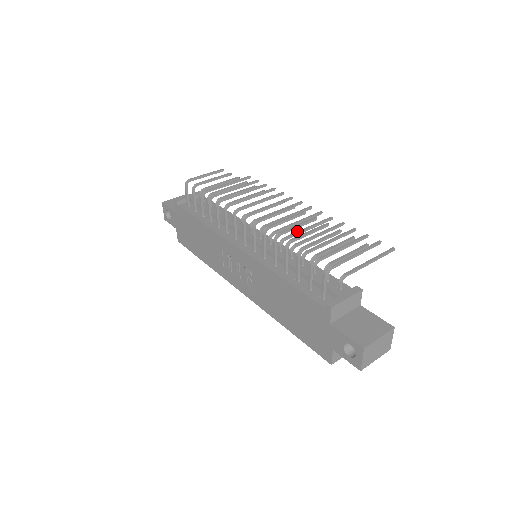
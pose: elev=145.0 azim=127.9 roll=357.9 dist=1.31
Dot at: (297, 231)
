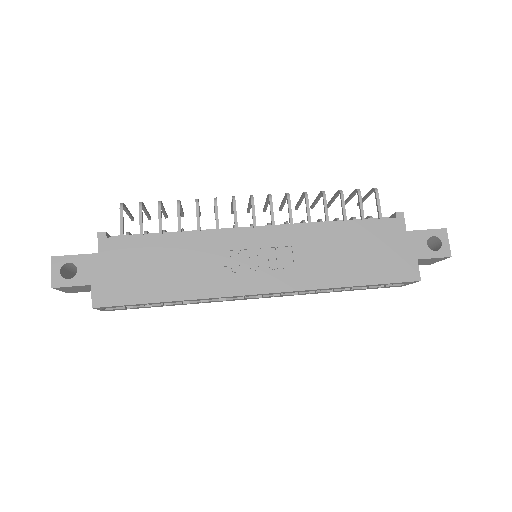
Dot at: occluded
